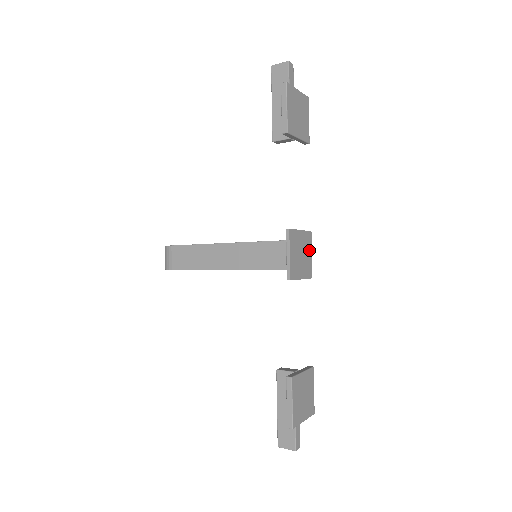
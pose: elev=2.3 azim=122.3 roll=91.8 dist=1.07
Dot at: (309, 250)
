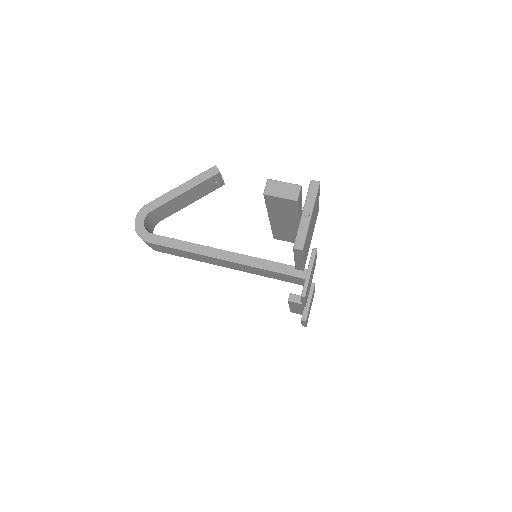
Dot at: (315, 260)
